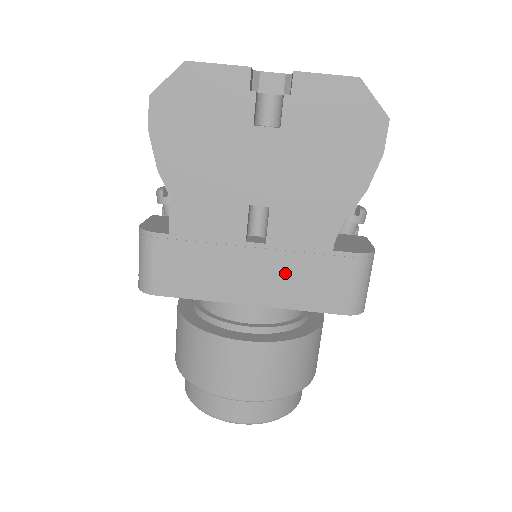
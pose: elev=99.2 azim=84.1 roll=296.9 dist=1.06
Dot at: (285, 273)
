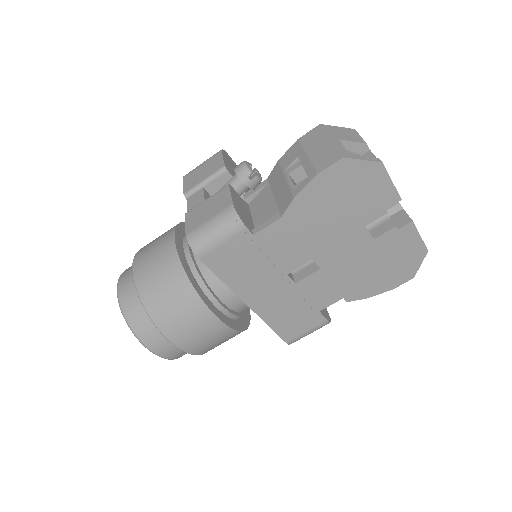
Dot at: (285, 304)
